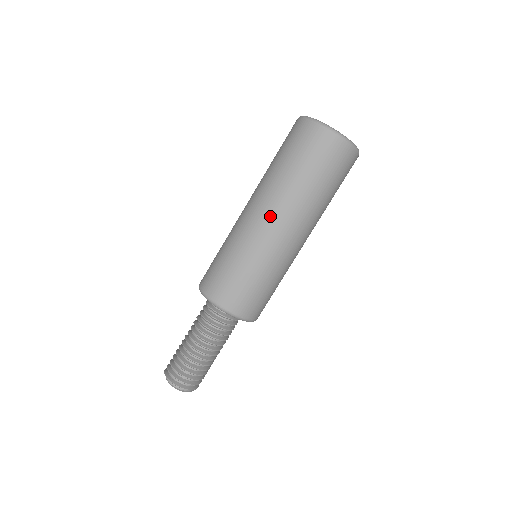
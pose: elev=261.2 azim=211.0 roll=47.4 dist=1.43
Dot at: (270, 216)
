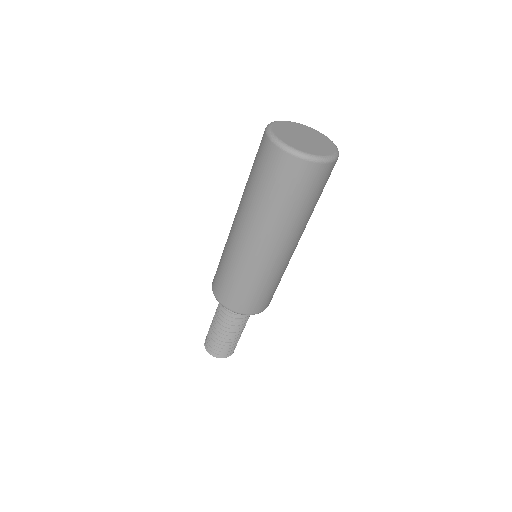
Dot at: (285, 247)
